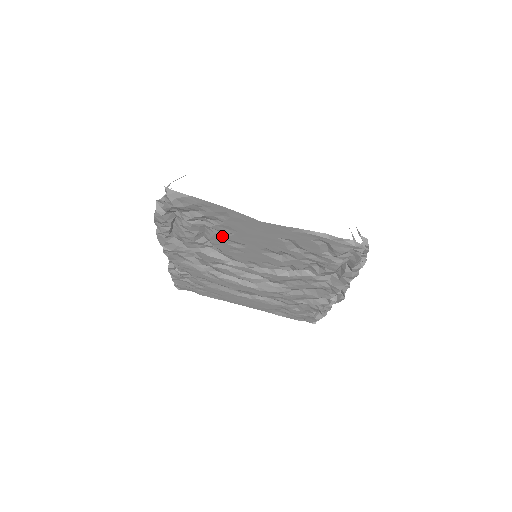
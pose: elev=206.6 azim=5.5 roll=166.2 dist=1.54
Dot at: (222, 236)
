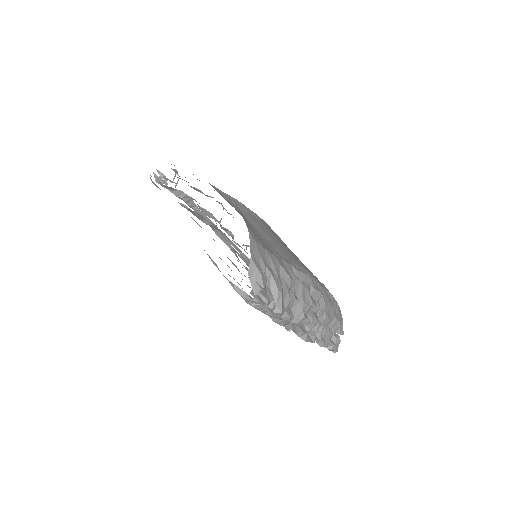
Dot at: occluded
